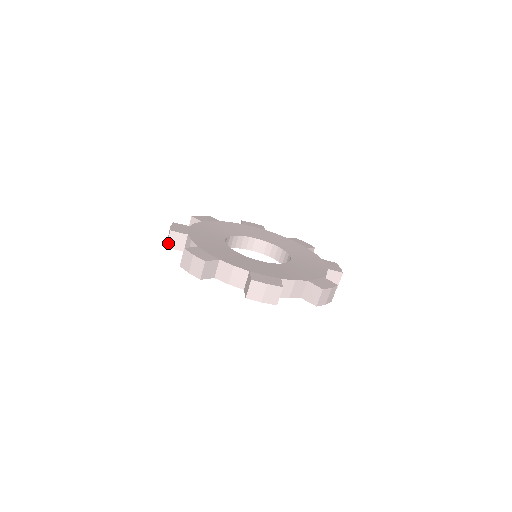
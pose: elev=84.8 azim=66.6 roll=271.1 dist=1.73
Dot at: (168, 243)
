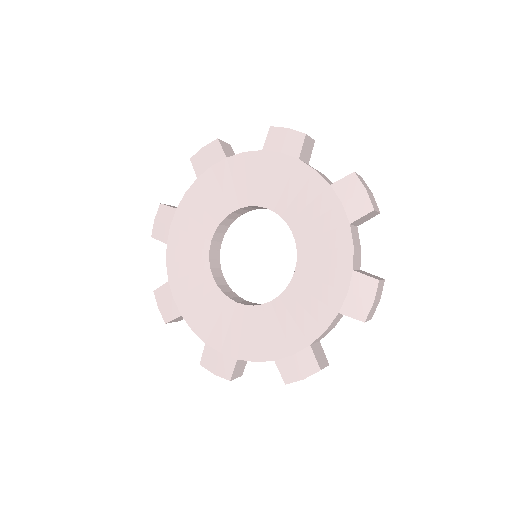
Dot at: (176, 321)
